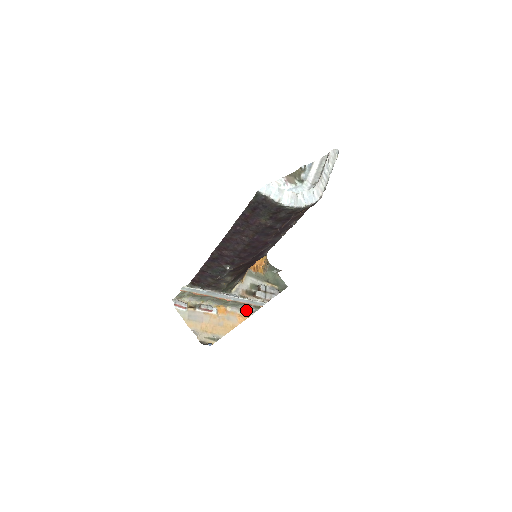
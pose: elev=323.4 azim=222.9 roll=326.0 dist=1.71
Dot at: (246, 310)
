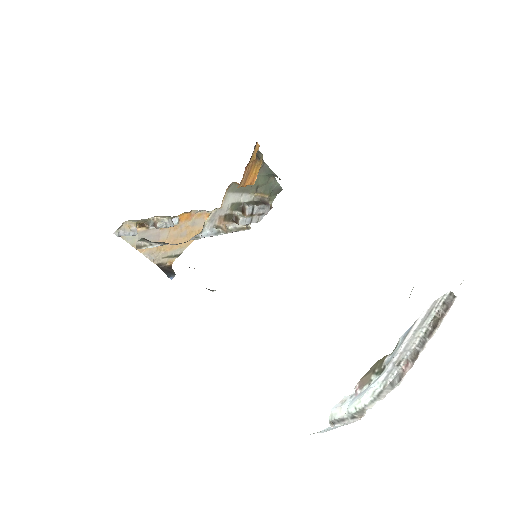
Dot at: occluded
